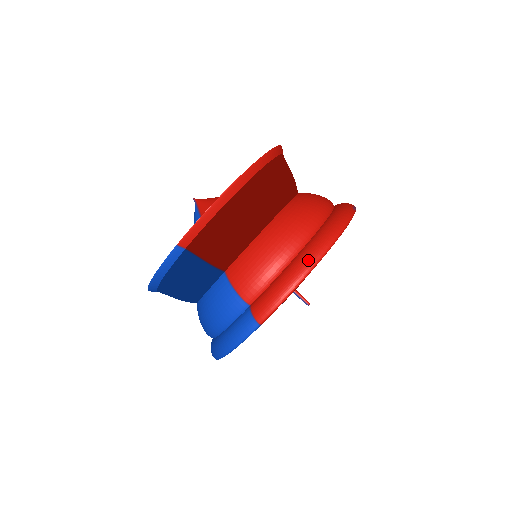
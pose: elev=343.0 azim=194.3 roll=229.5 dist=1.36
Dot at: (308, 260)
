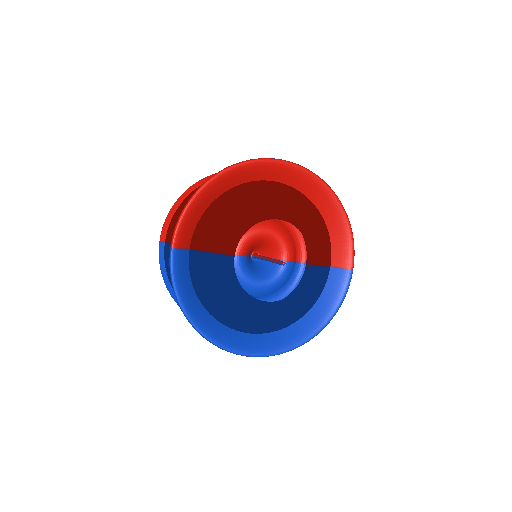
Dot at: occluded
